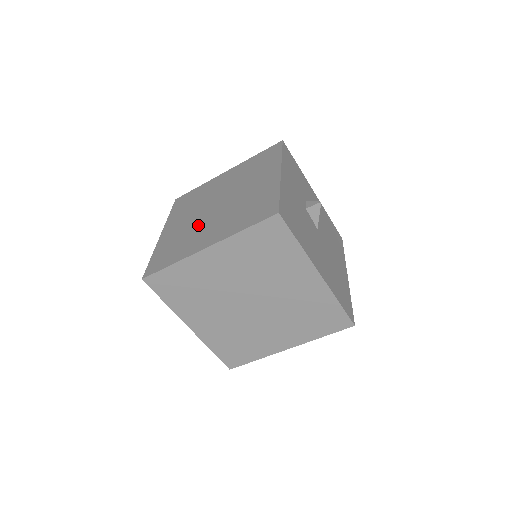
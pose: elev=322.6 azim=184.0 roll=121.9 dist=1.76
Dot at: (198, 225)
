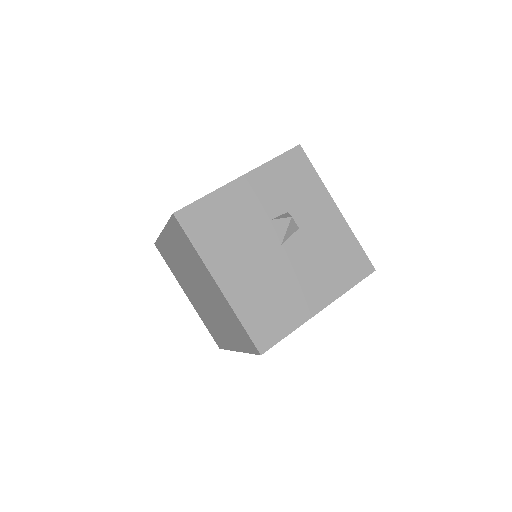
Dot at: occluded
